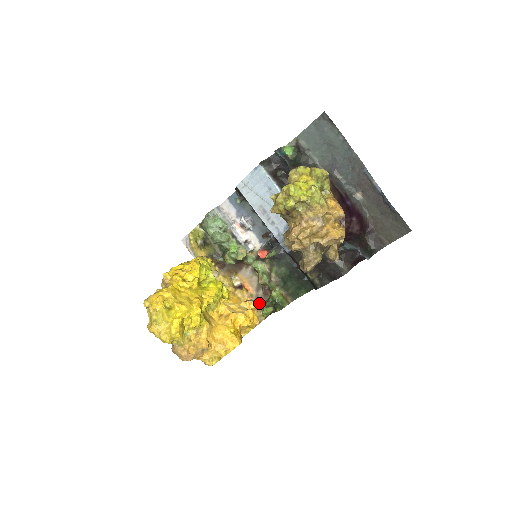
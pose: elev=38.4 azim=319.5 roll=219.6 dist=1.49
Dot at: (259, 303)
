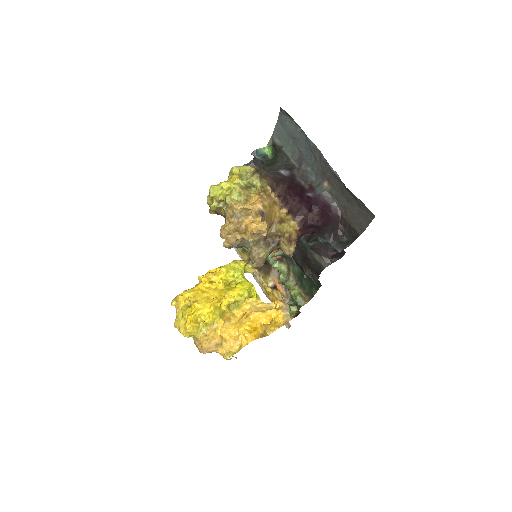
Dot at: occluded
